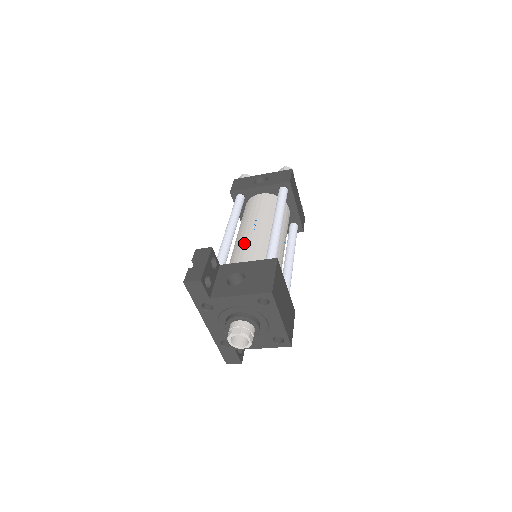
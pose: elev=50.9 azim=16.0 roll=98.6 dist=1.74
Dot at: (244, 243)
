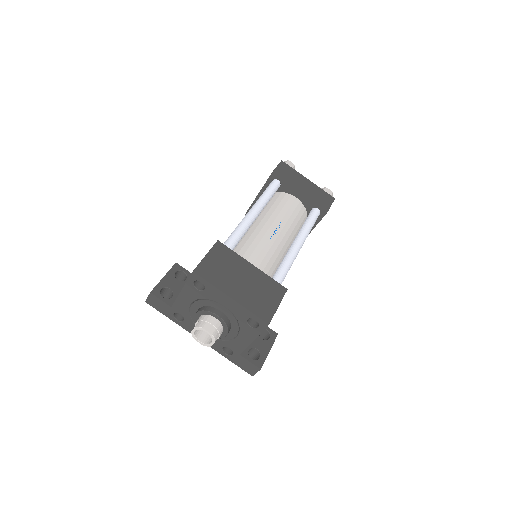
Dot at: occluded
